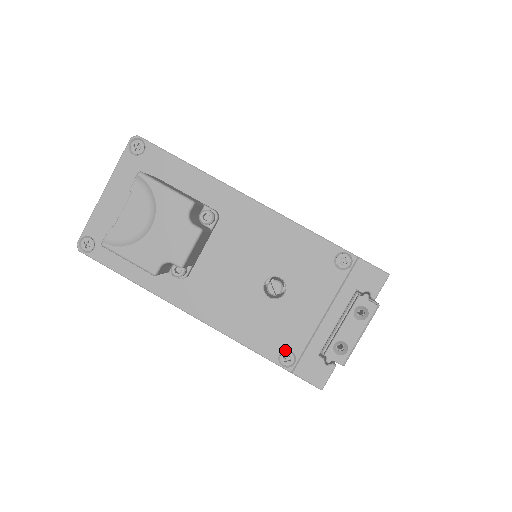
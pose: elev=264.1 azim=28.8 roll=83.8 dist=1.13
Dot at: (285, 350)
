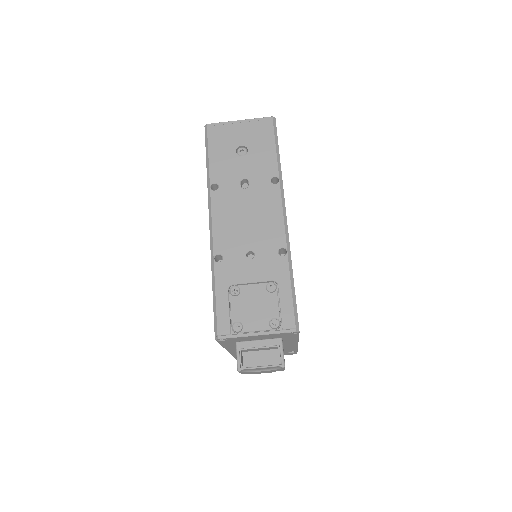
Dot at: occluded
